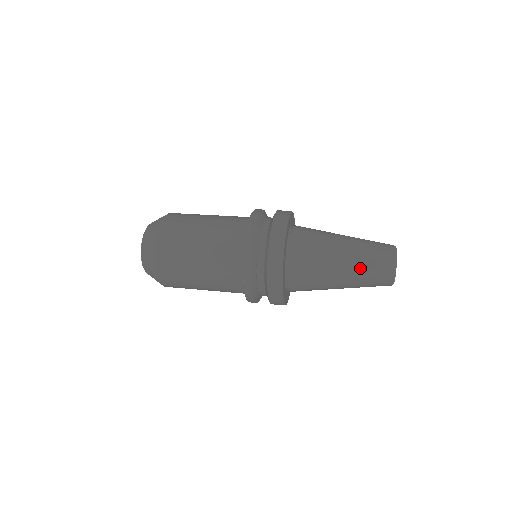
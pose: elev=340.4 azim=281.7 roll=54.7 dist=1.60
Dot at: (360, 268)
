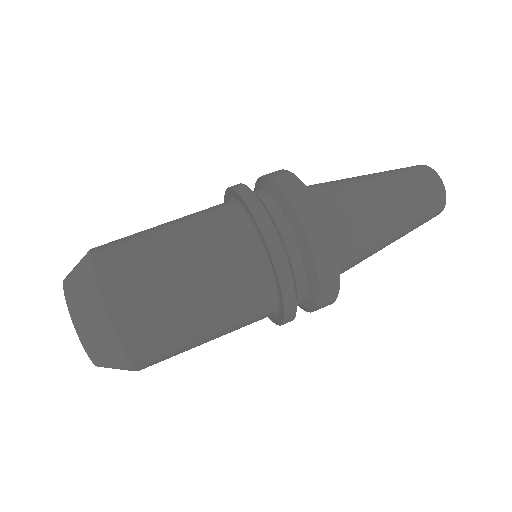
Dot at: (409, 203)
